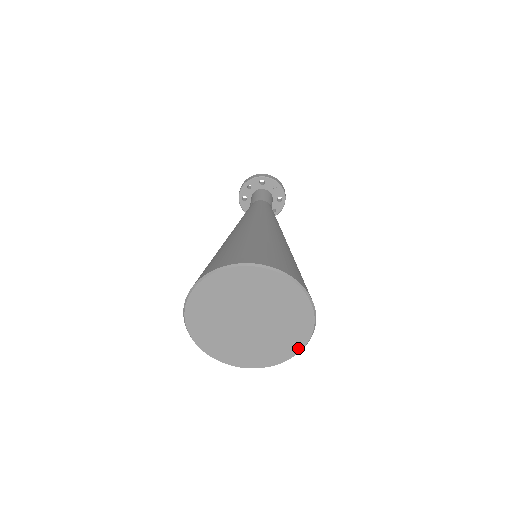
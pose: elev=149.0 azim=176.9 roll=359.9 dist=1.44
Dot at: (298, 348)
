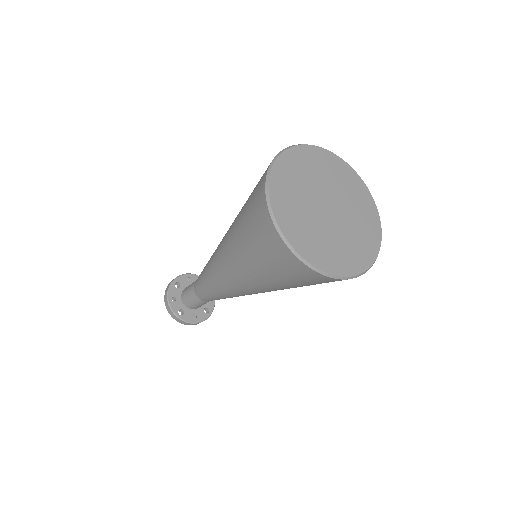
Dot at: (371, 201)
